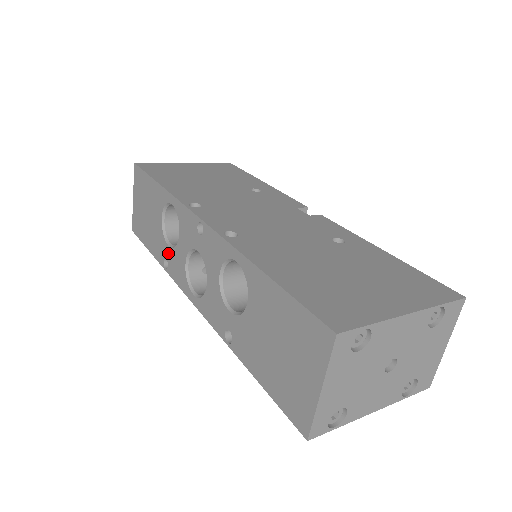
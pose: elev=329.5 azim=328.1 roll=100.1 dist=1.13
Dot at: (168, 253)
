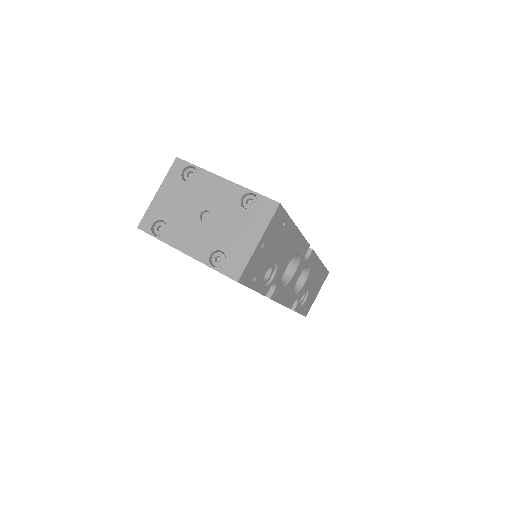
Dot at: occluded
